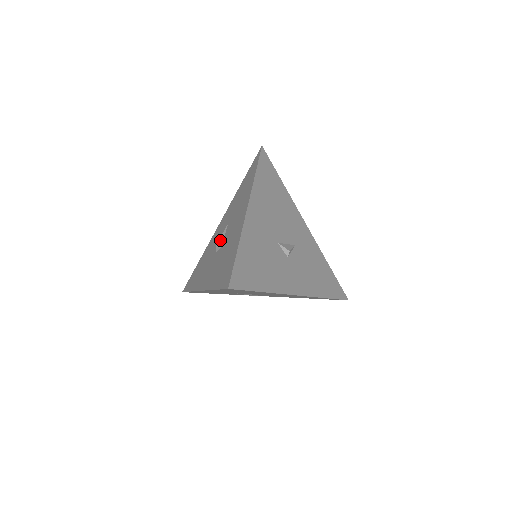
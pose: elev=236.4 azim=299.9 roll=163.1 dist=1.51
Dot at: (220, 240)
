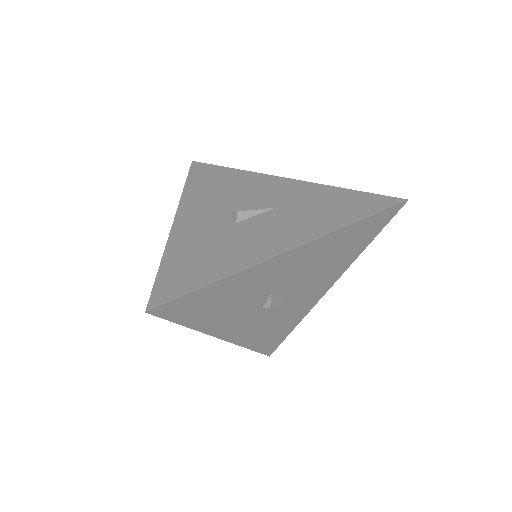
Dot at: (246, 213)
